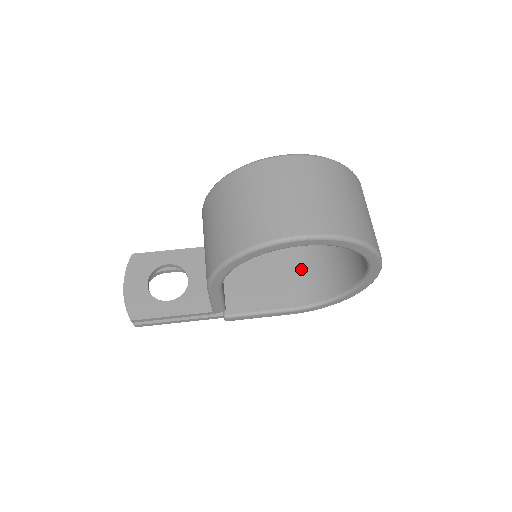
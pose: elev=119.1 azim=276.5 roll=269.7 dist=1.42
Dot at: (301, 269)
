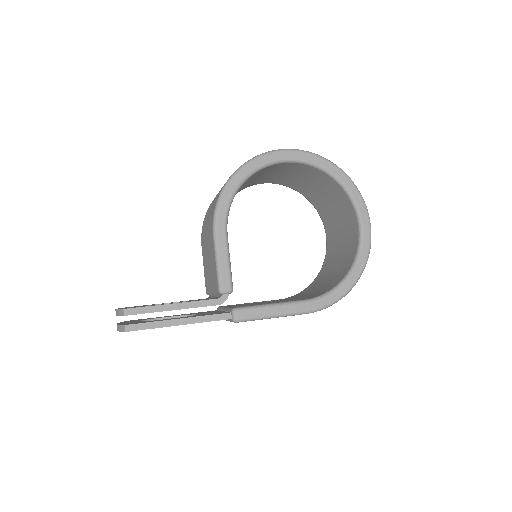
Dot at: (305, 295)
